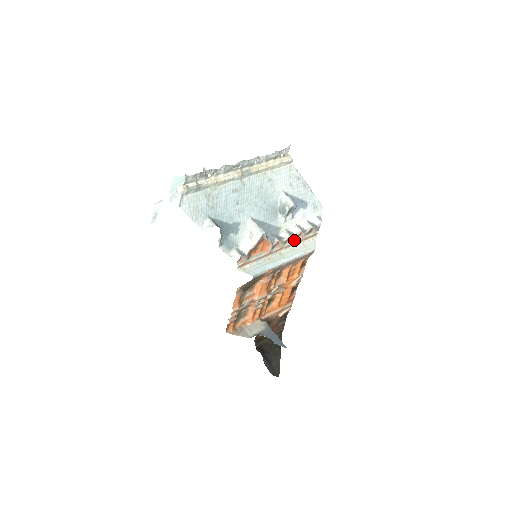
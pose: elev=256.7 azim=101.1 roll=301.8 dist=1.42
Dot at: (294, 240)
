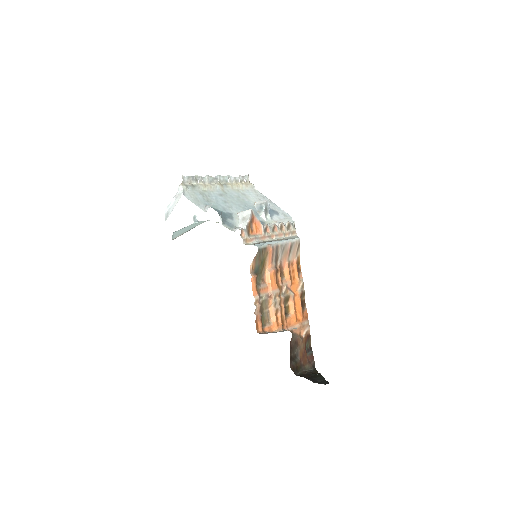
Dot at: (279, 231)
